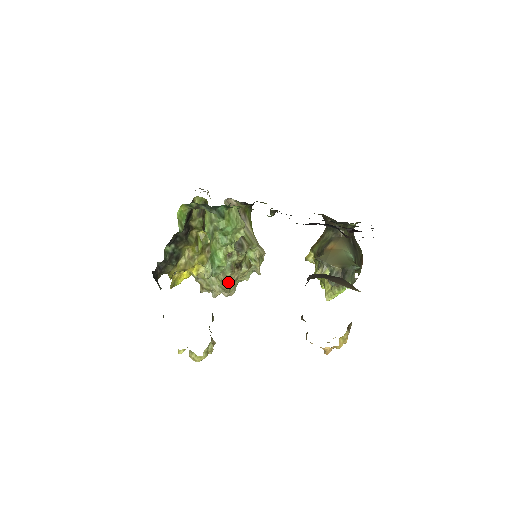
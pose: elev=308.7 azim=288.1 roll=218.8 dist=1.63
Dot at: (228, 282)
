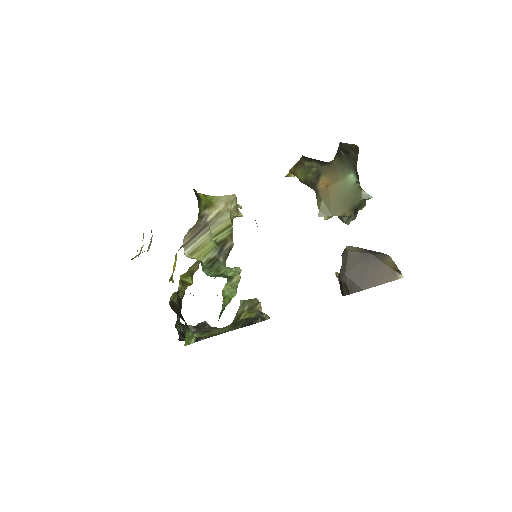
Dot at: occluded
